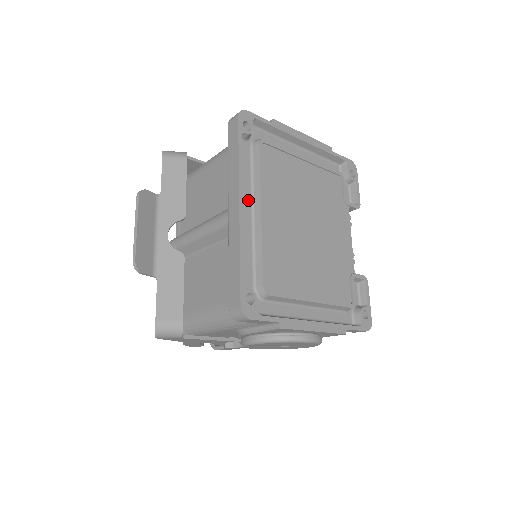
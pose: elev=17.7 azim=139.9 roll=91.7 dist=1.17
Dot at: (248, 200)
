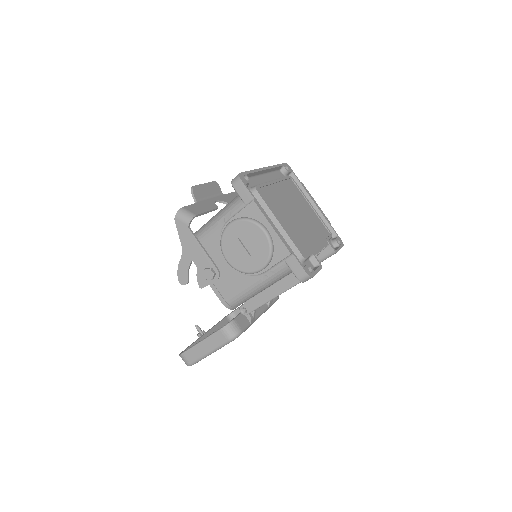
Dot at: (270, 179)
